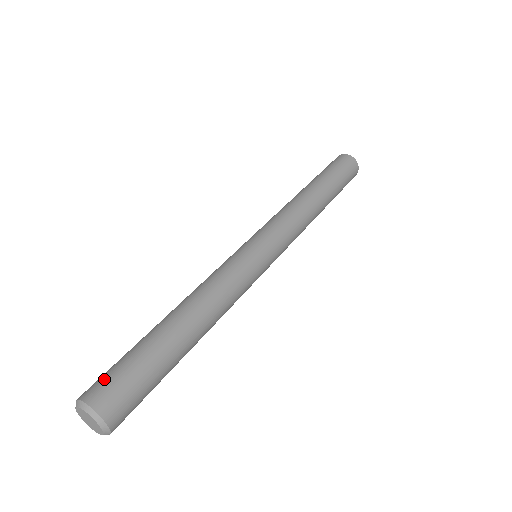
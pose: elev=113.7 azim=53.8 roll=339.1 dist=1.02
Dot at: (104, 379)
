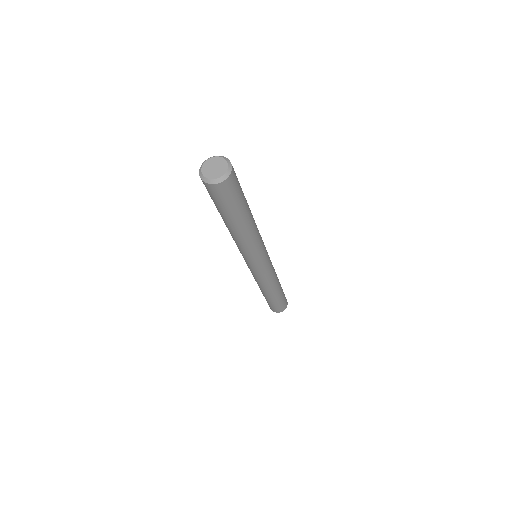
Dot at: occluded
